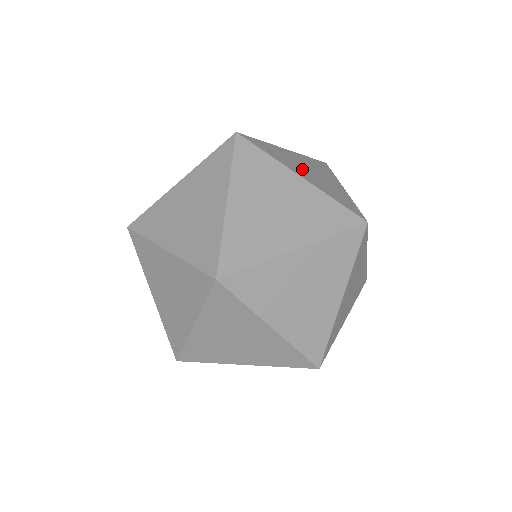
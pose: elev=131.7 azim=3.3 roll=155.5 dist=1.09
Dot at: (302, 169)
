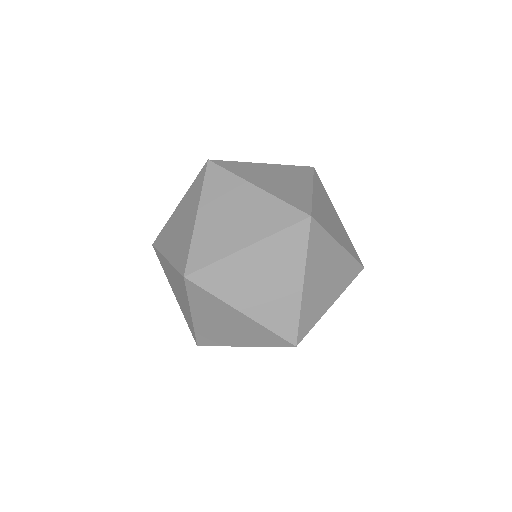
Dot at: occluded
